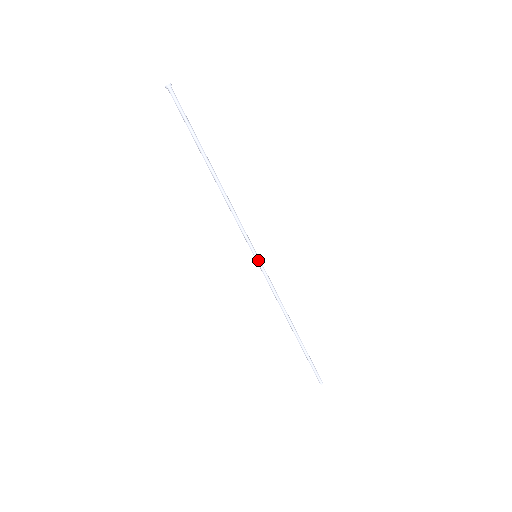
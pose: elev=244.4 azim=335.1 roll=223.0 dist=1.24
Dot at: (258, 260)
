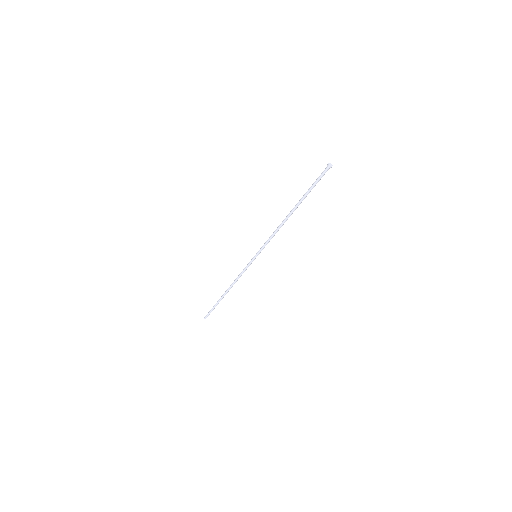
Dot at: (254, 259)
